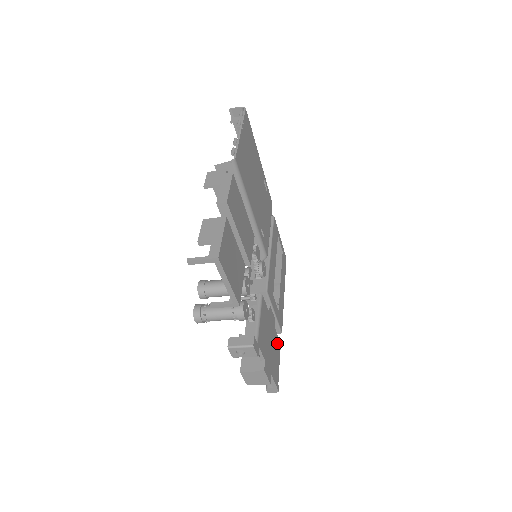
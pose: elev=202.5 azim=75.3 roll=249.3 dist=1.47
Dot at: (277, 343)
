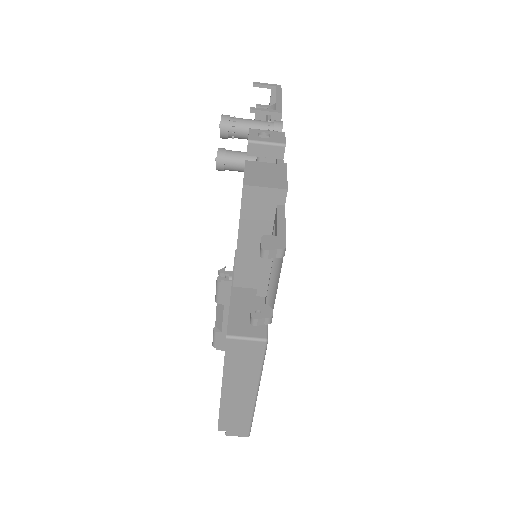
Dot at: occluded
